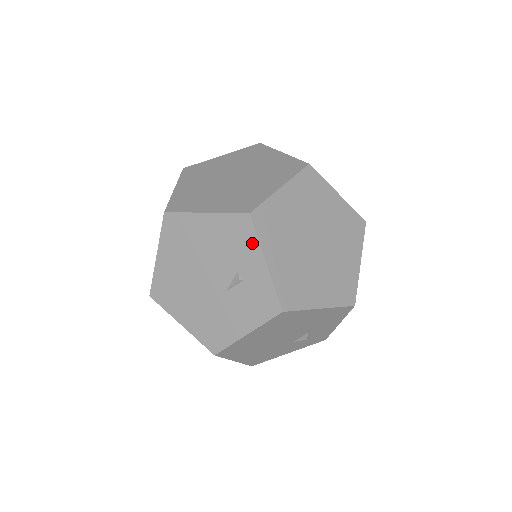
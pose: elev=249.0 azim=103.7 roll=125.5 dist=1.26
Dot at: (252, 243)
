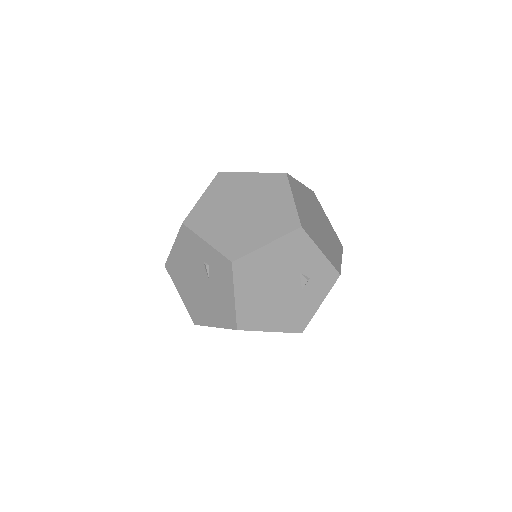
Dot at: (194, 238)
